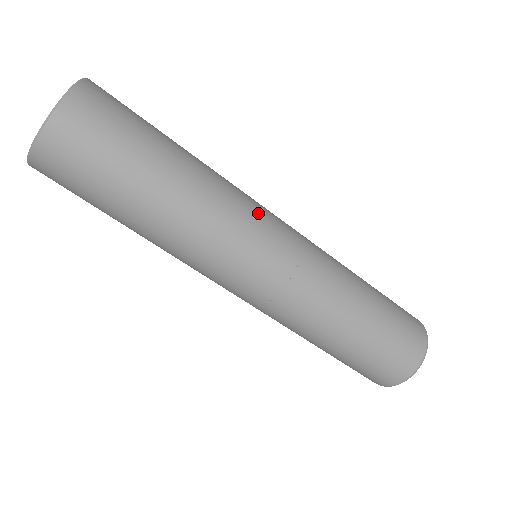
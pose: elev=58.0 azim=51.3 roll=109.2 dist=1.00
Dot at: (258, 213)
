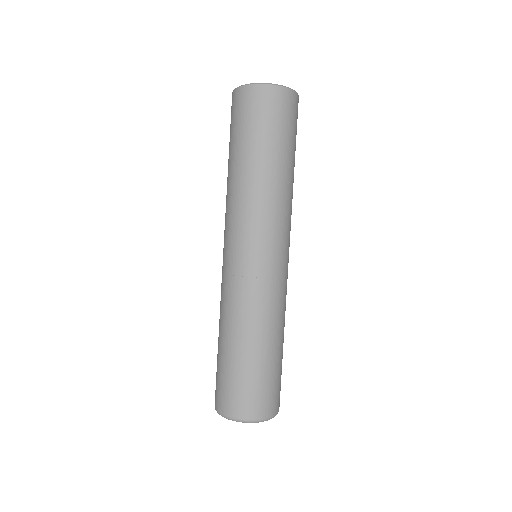
Dot at: (280, 233)
